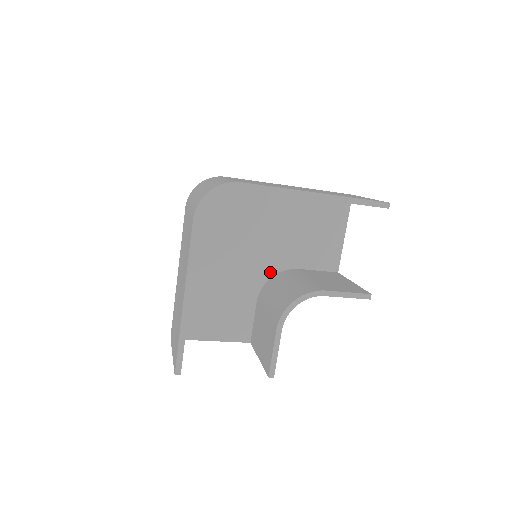
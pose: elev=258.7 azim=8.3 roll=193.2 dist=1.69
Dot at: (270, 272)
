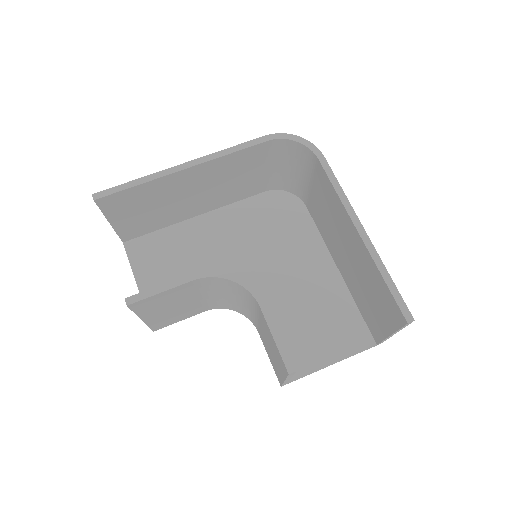
Dot at: occluded
